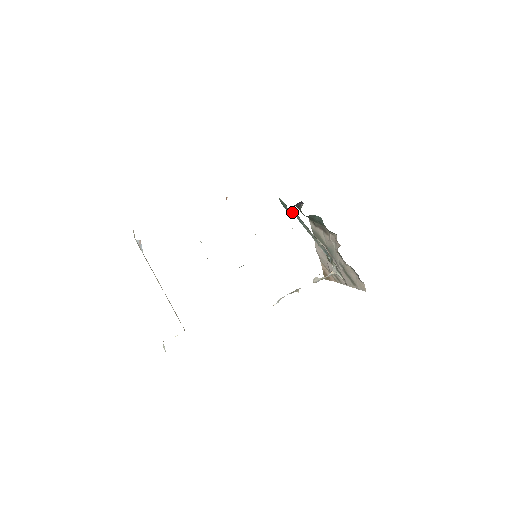
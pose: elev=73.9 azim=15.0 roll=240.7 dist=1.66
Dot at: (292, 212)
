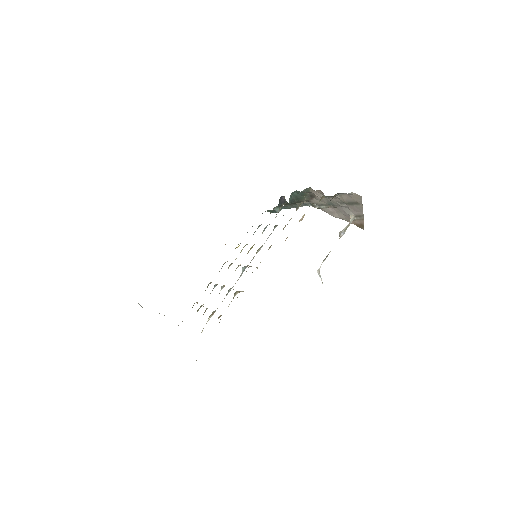
Dot at: occluded
